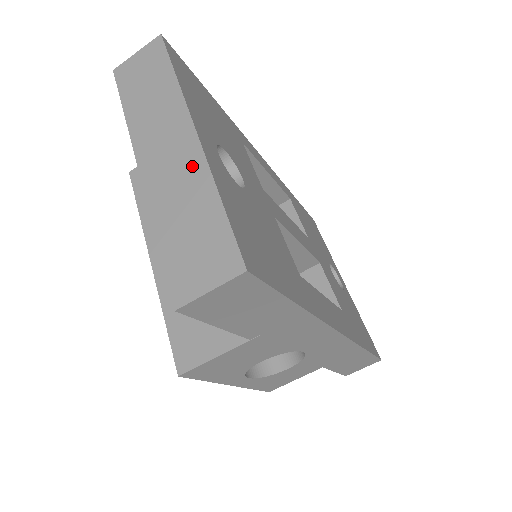
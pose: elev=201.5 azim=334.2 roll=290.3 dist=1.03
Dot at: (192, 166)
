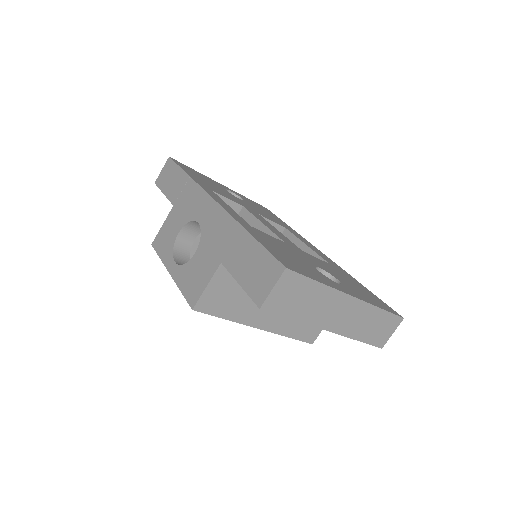
Dot at: (361, 310)
